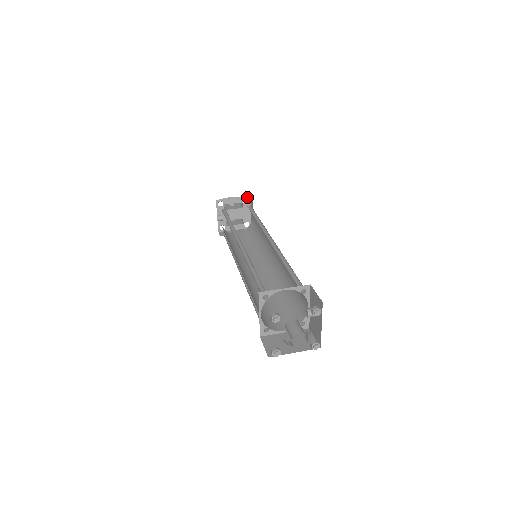
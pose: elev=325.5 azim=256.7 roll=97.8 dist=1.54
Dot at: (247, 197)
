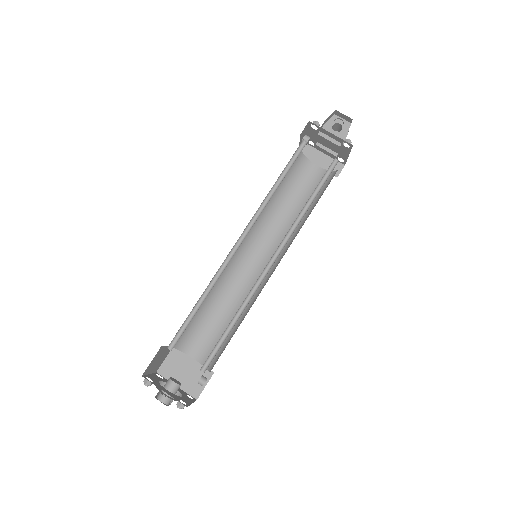
Dot at: (349, 143)
